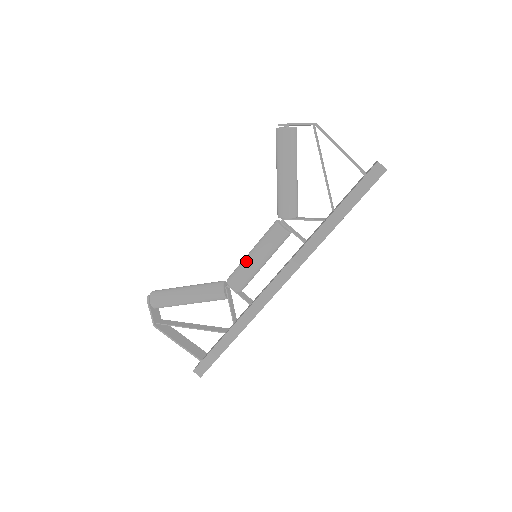
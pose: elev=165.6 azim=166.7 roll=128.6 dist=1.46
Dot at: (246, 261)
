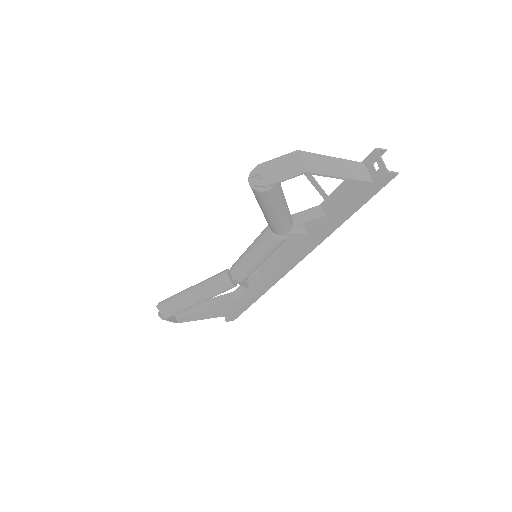
Dot at: (249, 266)
